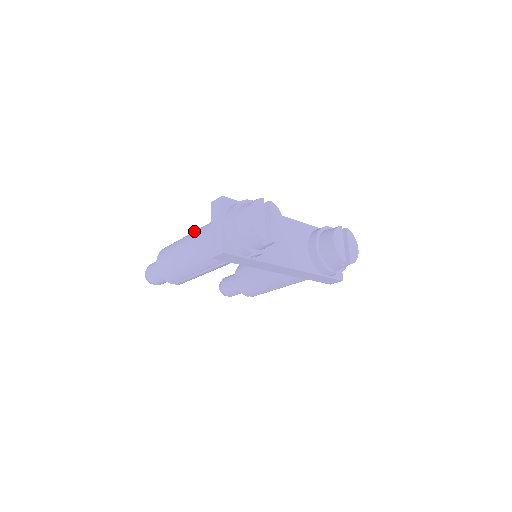
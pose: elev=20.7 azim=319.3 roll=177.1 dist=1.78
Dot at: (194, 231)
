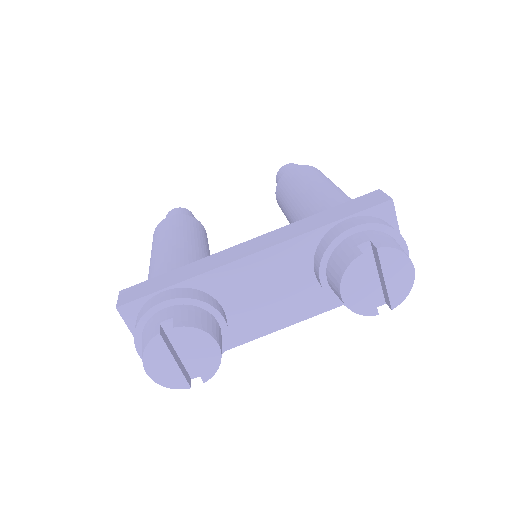
Dot at: (150, 264)
